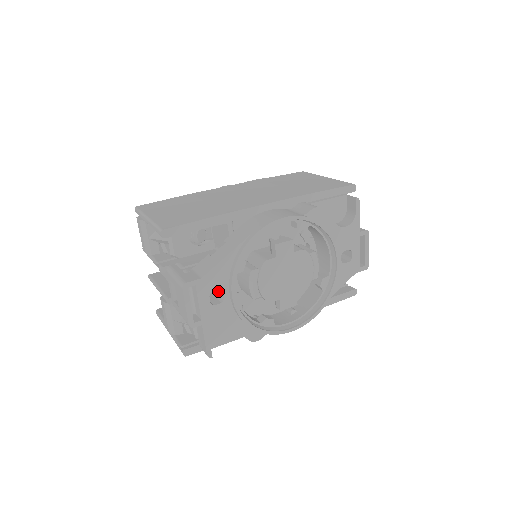
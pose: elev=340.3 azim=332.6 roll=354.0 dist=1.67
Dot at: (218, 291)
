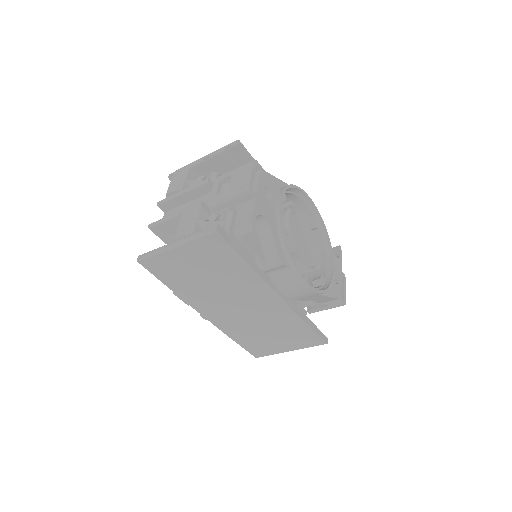
Dot at: occluded
